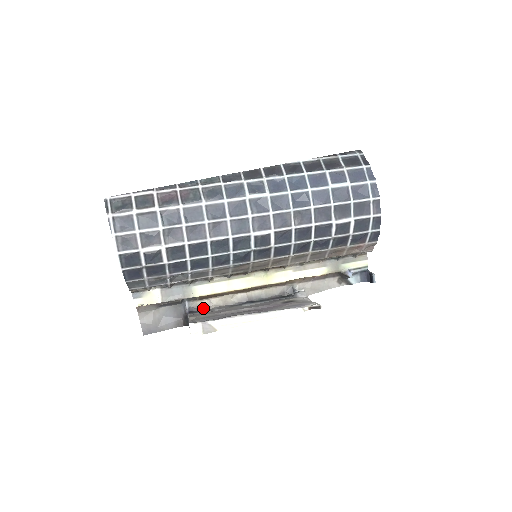
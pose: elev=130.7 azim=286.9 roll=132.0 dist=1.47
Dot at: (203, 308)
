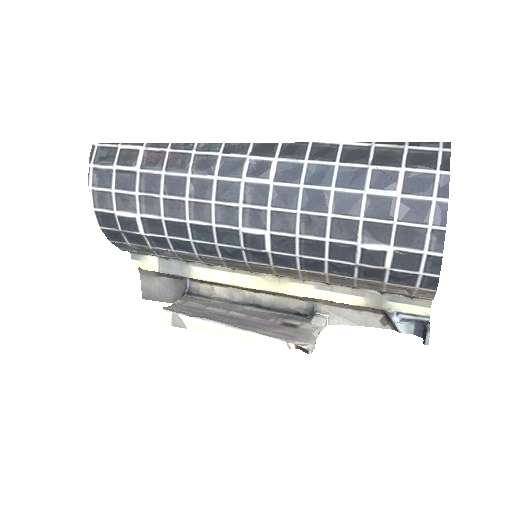
Dot at: (204, 293)
